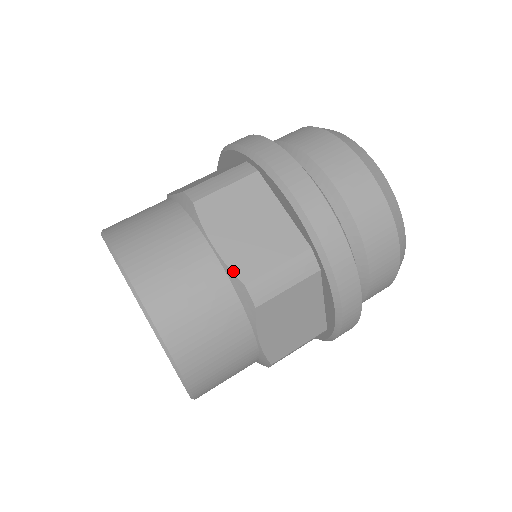
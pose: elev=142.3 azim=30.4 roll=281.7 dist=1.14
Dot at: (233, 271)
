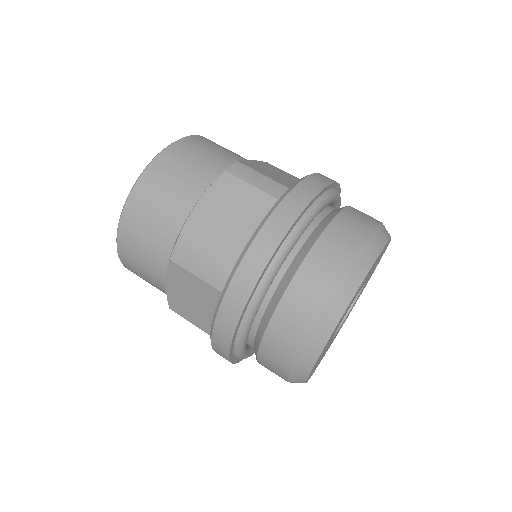
Dot at: (242, 160)
